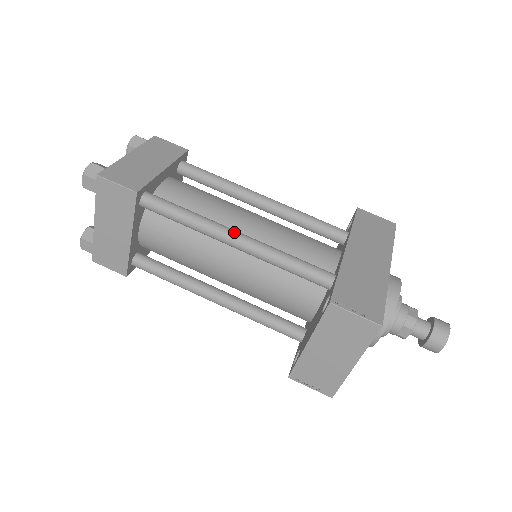
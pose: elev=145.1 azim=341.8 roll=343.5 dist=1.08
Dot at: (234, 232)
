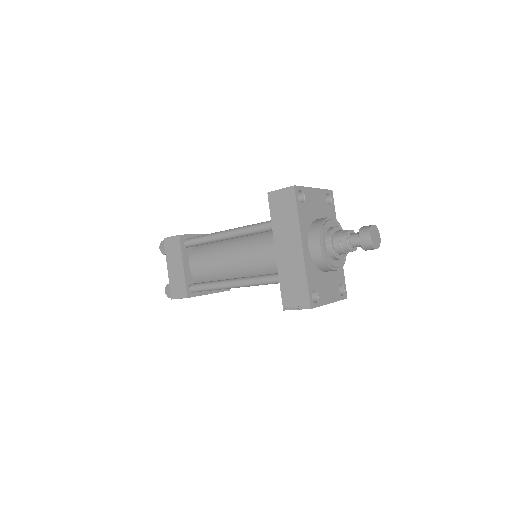
Dot at: (230, 284)
